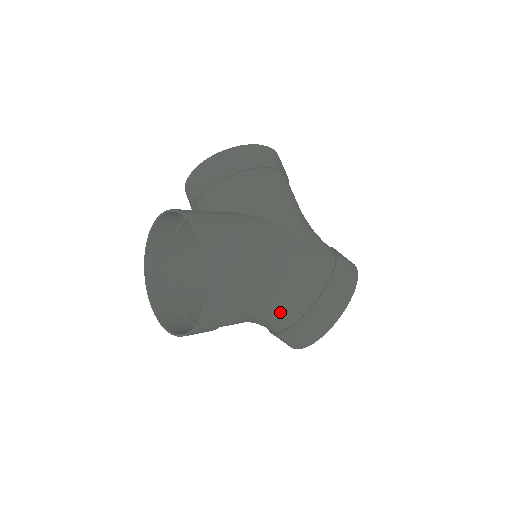
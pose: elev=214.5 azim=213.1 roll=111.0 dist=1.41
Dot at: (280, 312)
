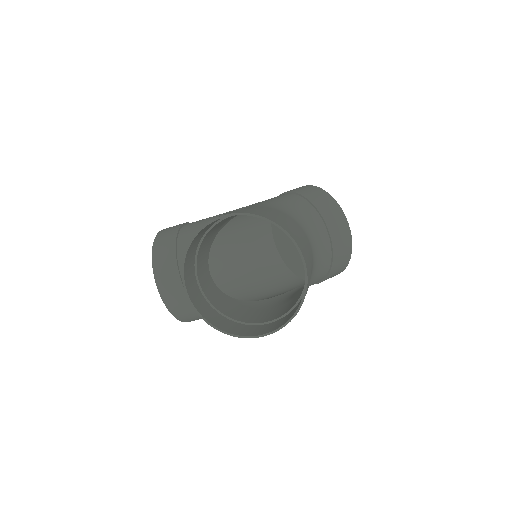
Dot at: (311, 228)
